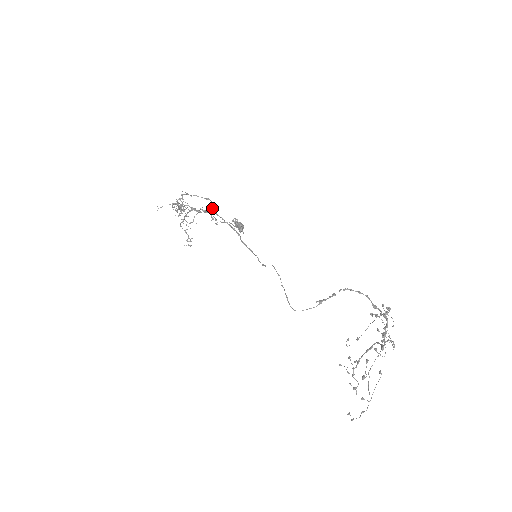
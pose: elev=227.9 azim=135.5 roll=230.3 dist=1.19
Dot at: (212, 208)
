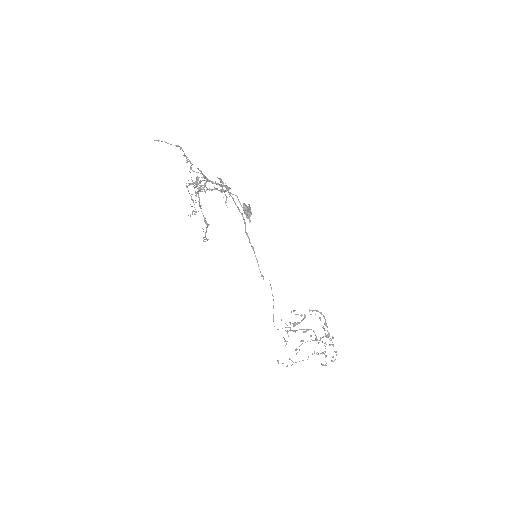
Dot at: (227, 190)
